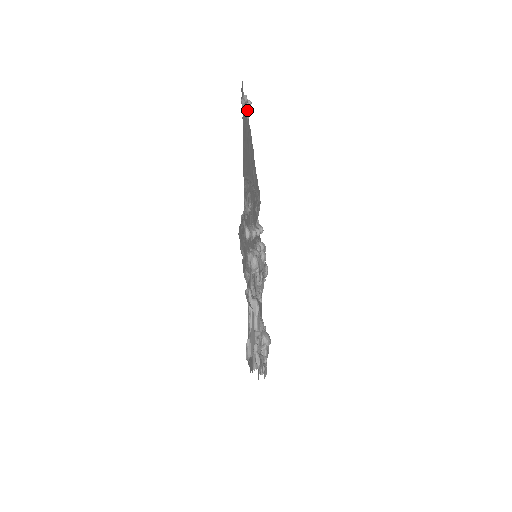
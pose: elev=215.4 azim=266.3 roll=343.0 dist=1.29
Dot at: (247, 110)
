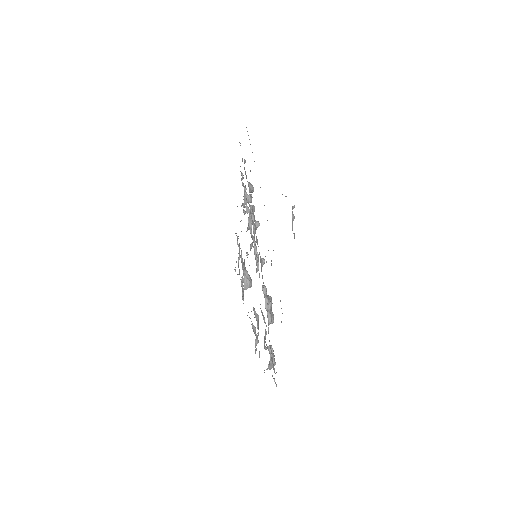
Dot at: (285, 196)
